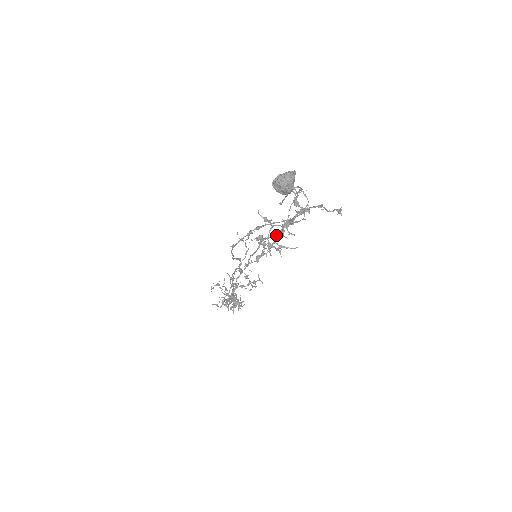
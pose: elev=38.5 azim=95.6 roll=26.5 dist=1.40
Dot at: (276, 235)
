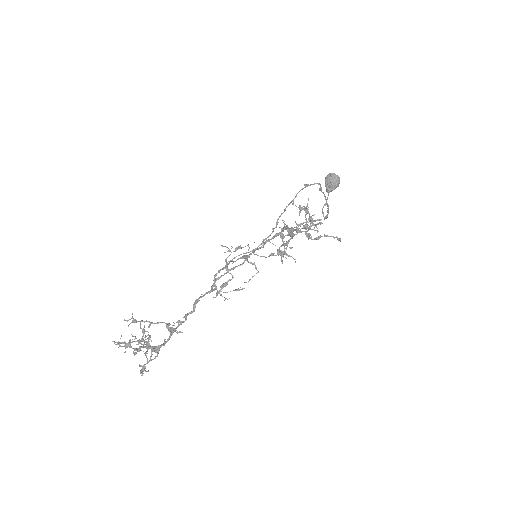
Dot at: (293, 234)
